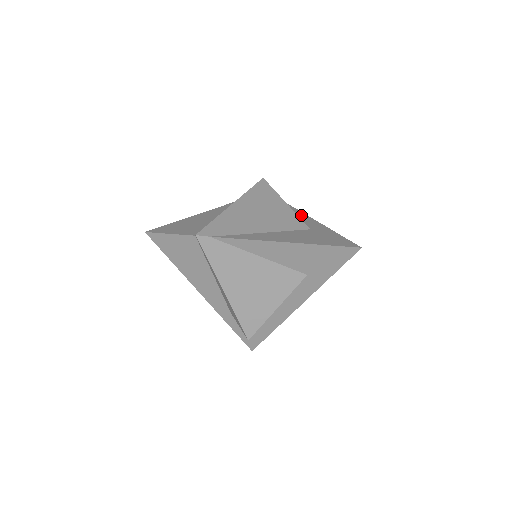
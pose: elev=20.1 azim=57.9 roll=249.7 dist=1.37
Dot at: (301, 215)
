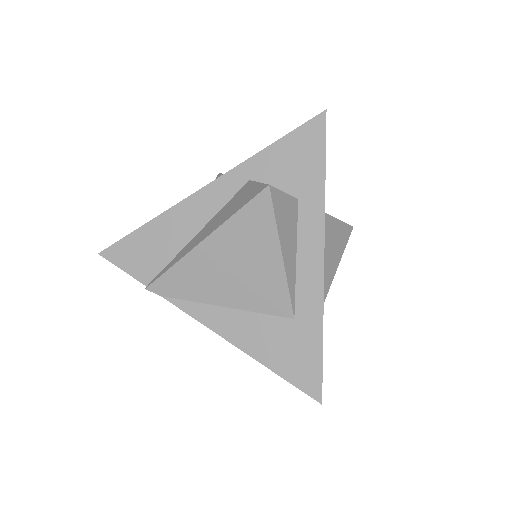
Dot at: (314, 259)
